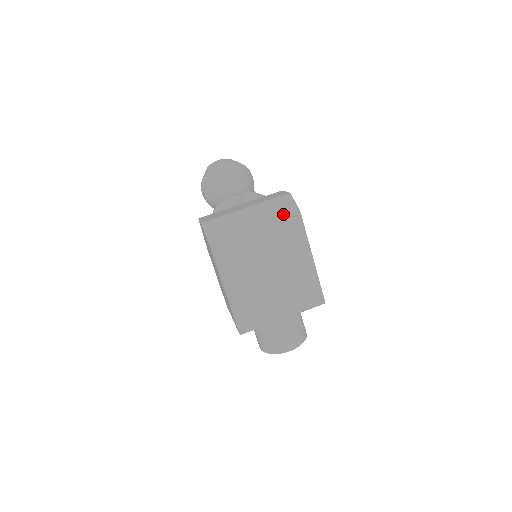
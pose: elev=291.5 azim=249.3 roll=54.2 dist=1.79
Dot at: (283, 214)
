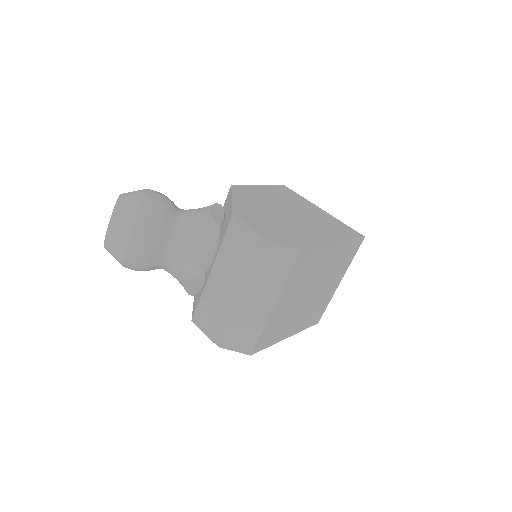
Dot at: (286, 270)
